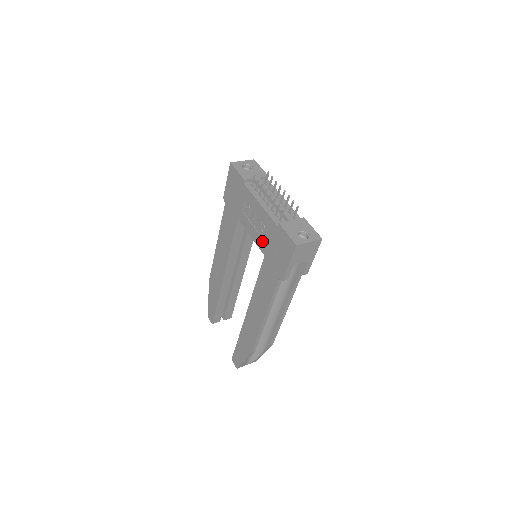
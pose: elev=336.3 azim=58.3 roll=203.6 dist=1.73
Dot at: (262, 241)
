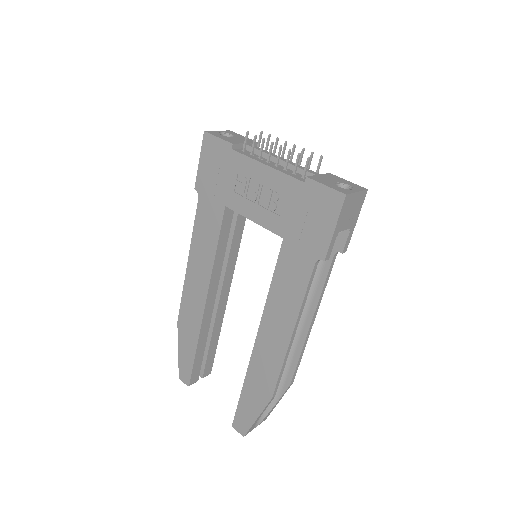
Dot at: (276, 218)
